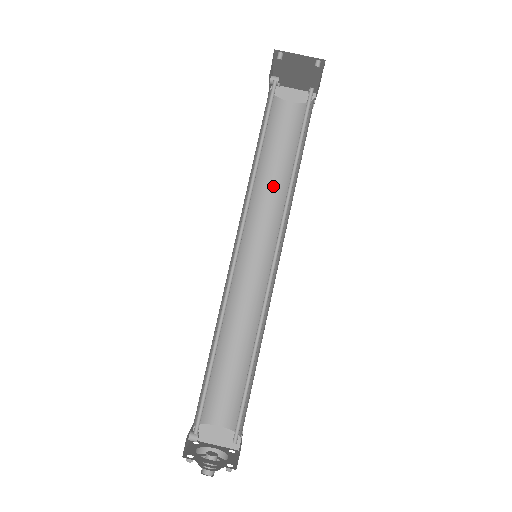
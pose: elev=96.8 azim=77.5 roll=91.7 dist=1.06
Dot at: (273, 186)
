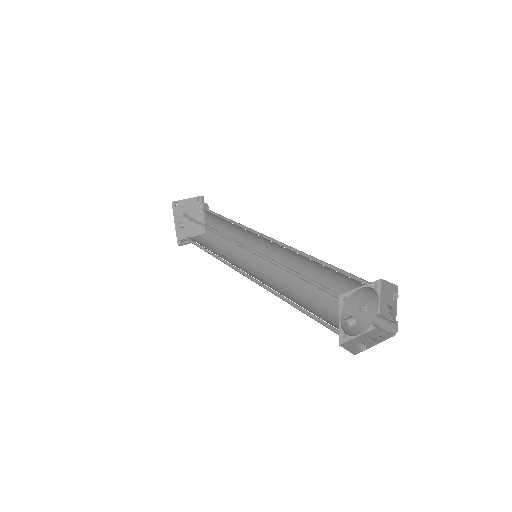
Dot at: (227, 255)
